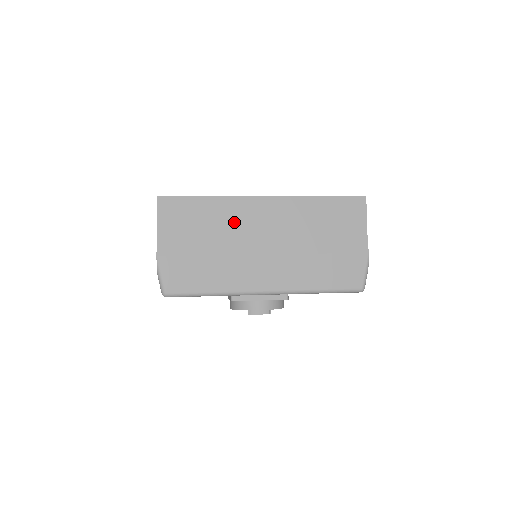
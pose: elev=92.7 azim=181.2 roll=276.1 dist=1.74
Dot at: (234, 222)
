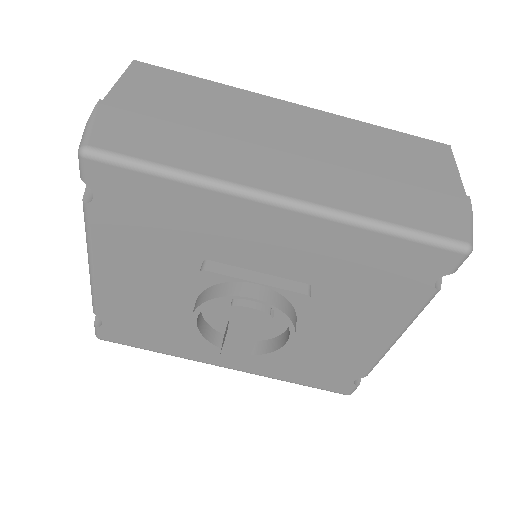
Dot at: (244, 111)
